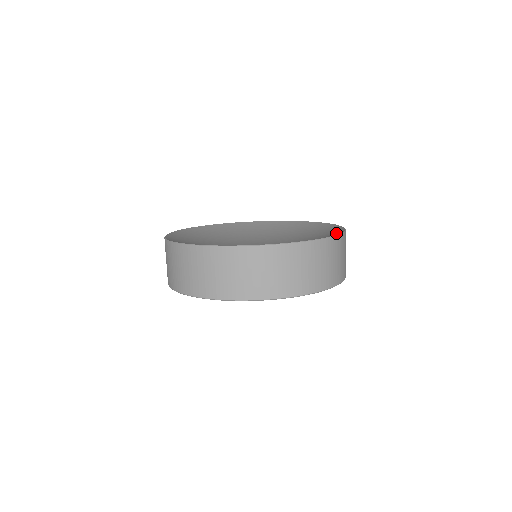
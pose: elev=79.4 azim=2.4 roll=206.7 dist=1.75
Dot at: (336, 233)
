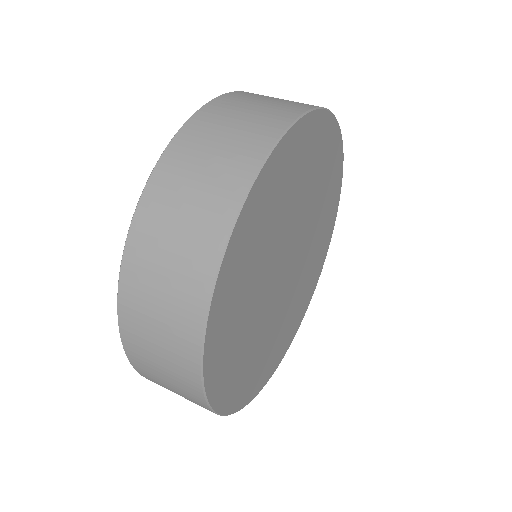
Dot at: occluded
